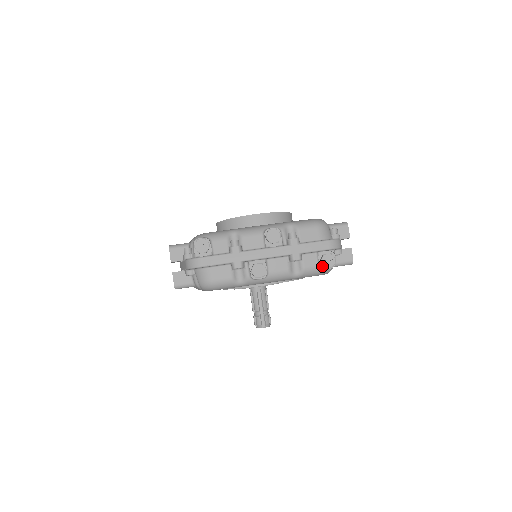
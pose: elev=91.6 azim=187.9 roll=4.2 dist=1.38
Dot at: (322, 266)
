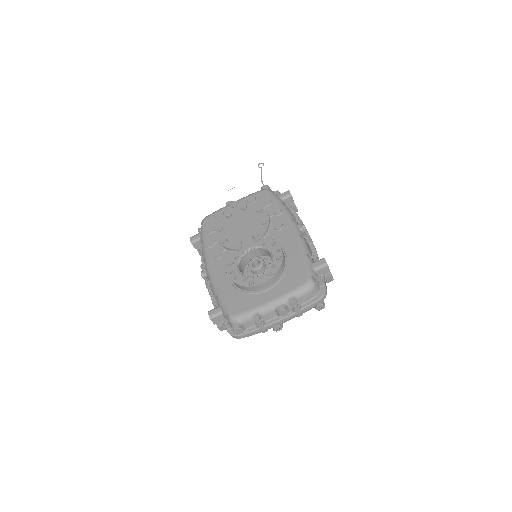
Dot at: occluded
